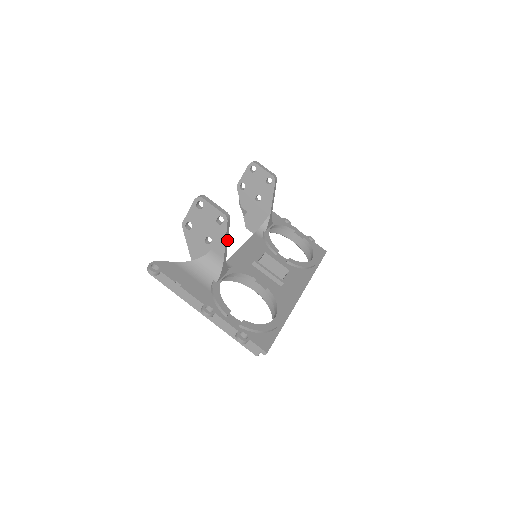
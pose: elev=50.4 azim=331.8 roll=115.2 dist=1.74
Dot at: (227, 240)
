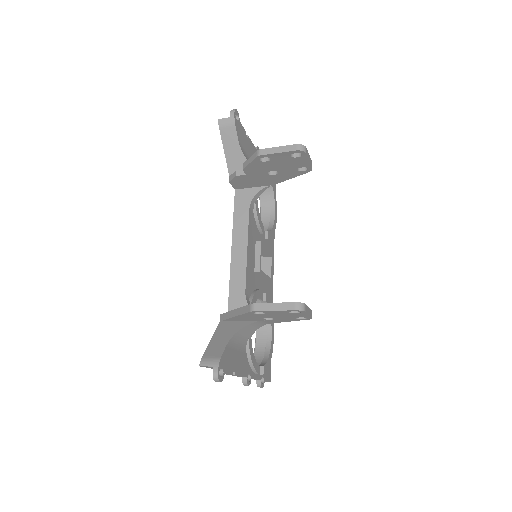
Dot at: occluded
